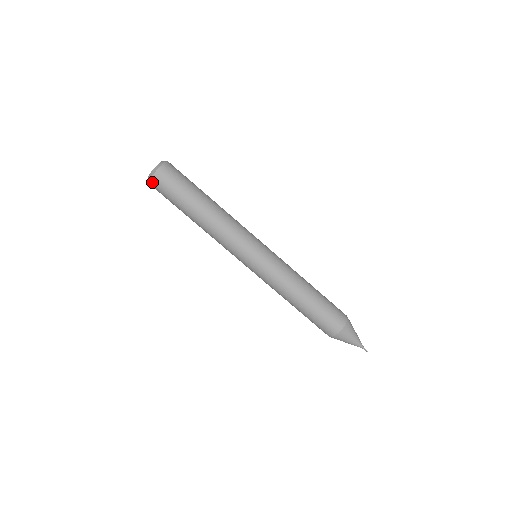
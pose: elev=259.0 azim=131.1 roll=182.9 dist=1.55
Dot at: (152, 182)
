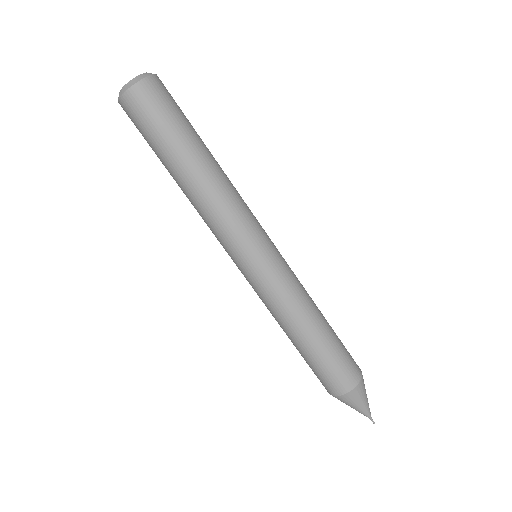
Dot at: (127, 98)
